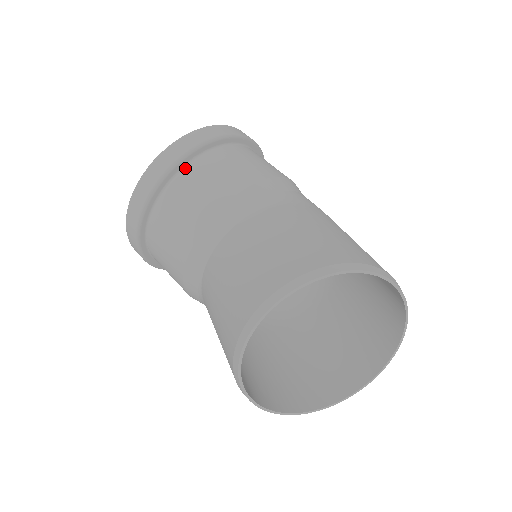
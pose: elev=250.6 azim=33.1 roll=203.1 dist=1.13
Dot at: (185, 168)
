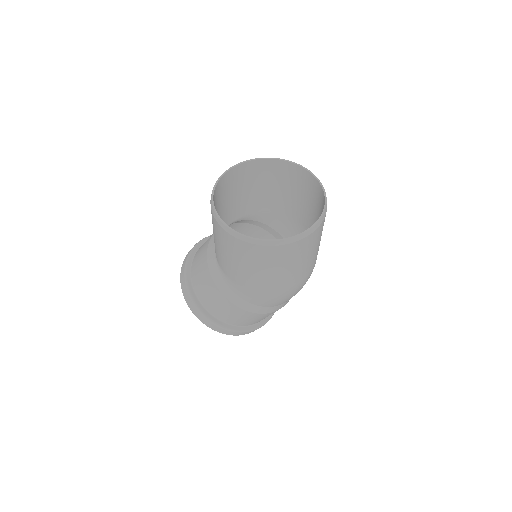
Dot at: occluded
